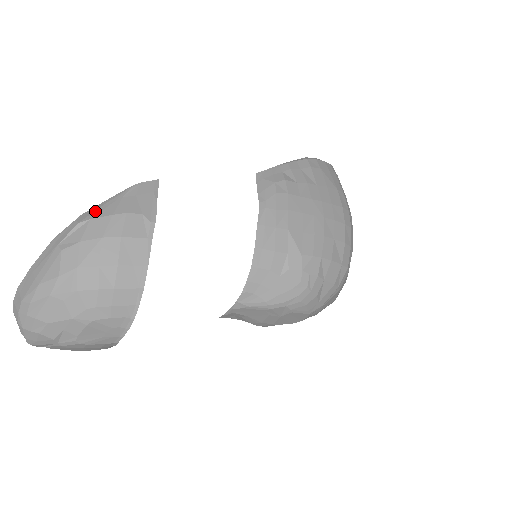
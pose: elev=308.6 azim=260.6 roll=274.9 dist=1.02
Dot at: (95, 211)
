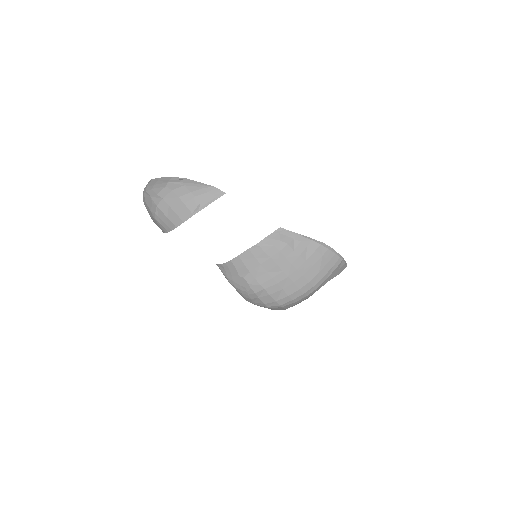
Dot at: (189, 183)
